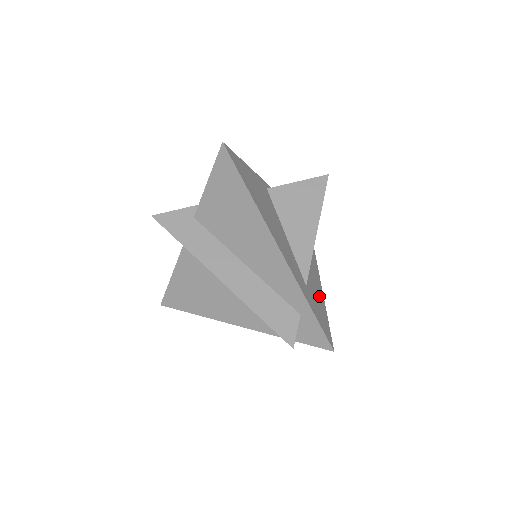
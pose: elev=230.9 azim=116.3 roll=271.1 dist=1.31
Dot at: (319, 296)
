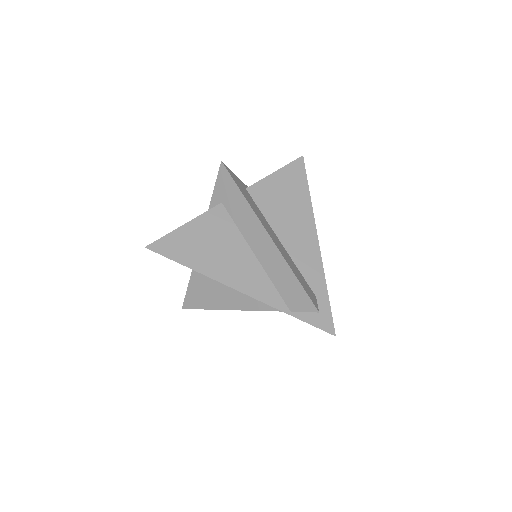
Dot at: occluded
